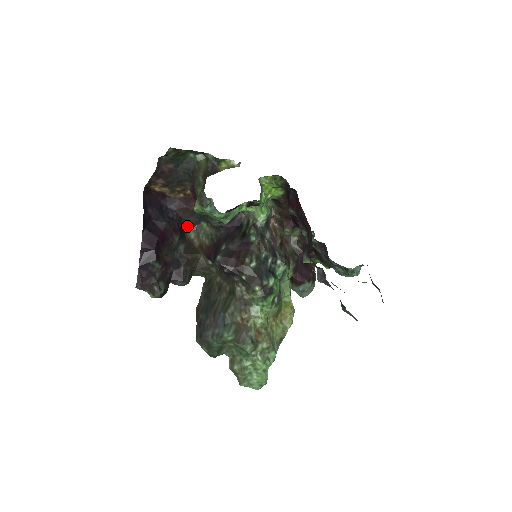
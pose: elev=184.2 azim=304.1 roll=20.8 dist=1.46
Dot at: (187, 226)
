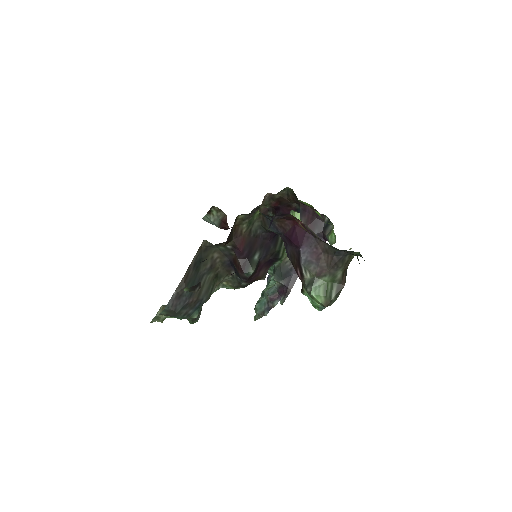
Dot at: occluded
